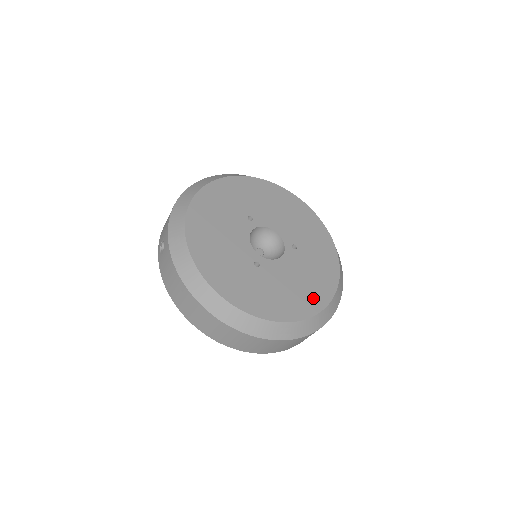
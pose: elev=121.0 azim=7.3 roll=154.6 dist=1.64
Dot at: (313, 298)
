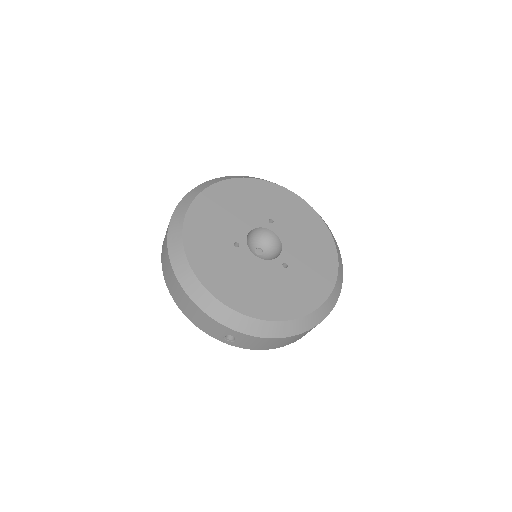
Dot at: (320, 235)
